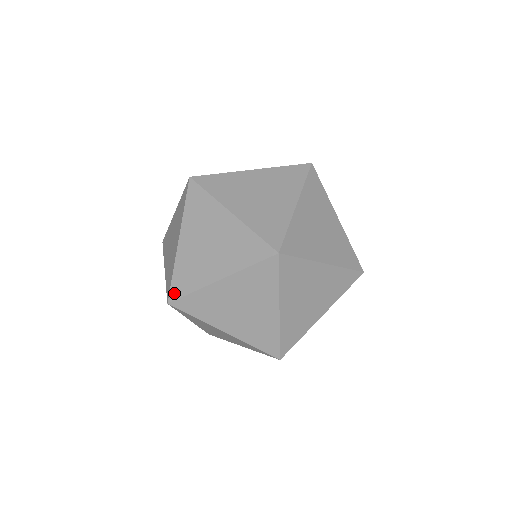
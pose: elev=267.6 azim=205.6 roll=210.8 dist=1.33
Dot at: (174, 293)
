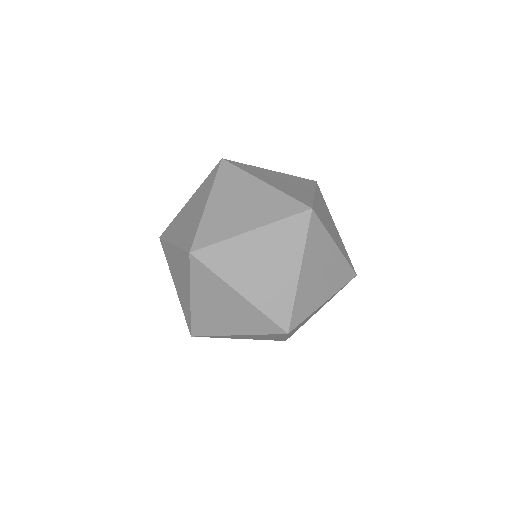
Dot at: (195, 332)
